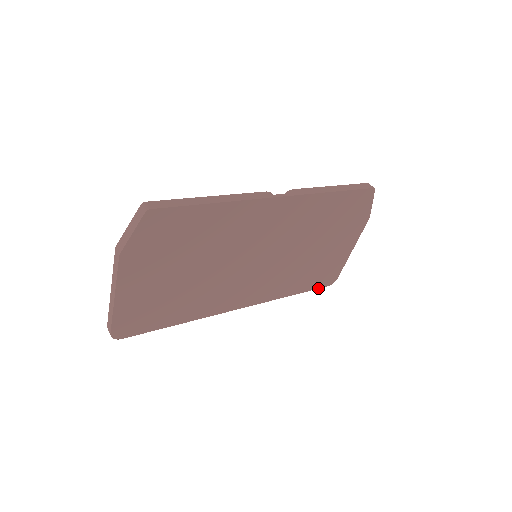
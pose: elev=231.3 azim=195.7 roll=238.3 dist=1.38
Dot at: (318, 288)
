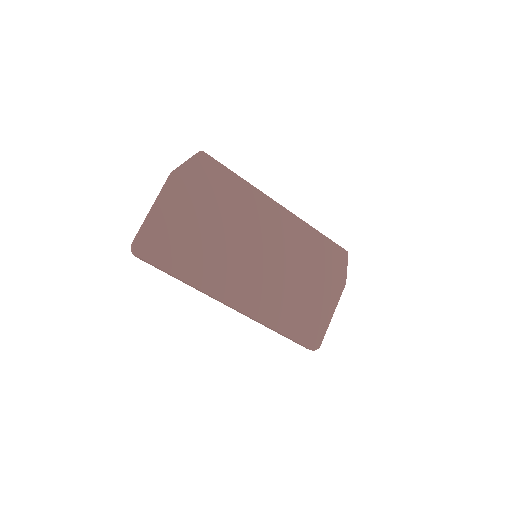
Dot at: (302, 345)
